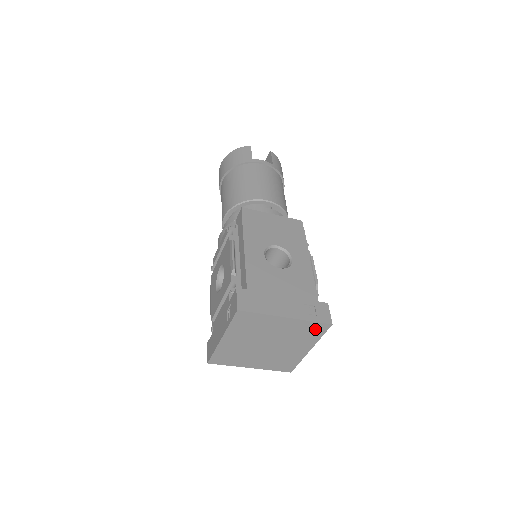
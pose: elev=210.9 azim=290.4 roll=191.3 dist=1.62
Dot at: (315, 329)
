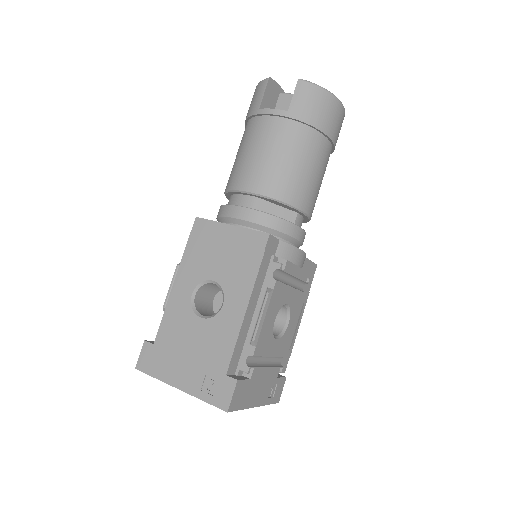
Dot at: occluded
